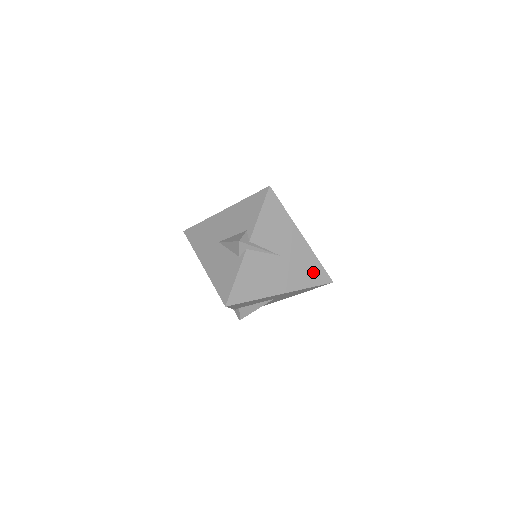
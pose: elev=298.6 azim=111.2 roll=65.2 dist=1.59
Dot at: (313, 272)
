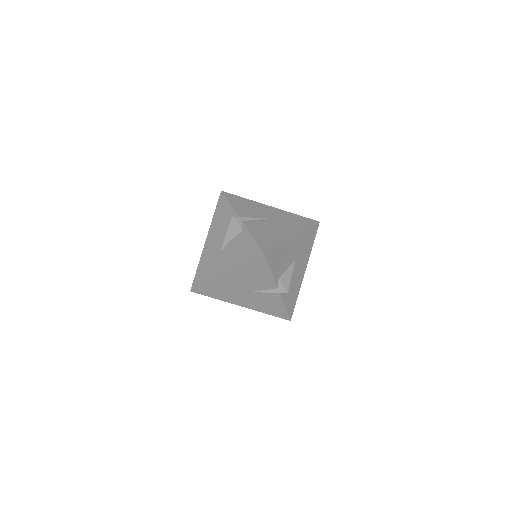
Dot at: (300, 221)
